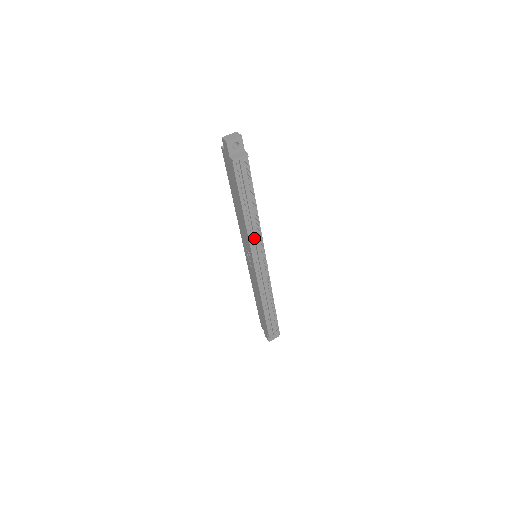
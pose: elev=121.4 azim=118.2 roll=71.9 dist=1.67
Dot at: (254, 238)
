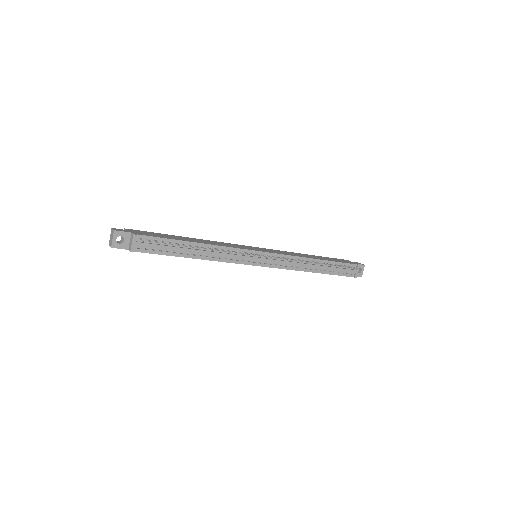
Dot at: (230, 257)
